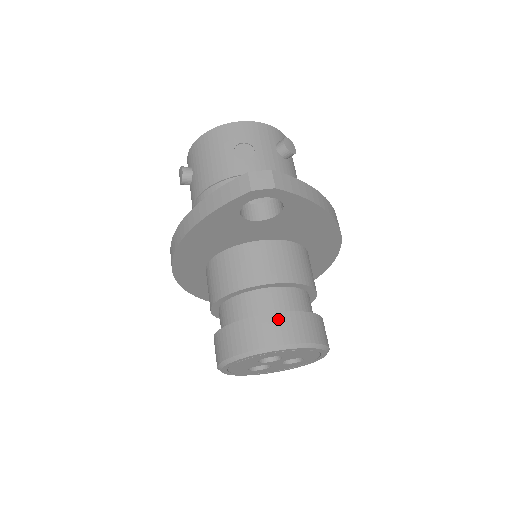
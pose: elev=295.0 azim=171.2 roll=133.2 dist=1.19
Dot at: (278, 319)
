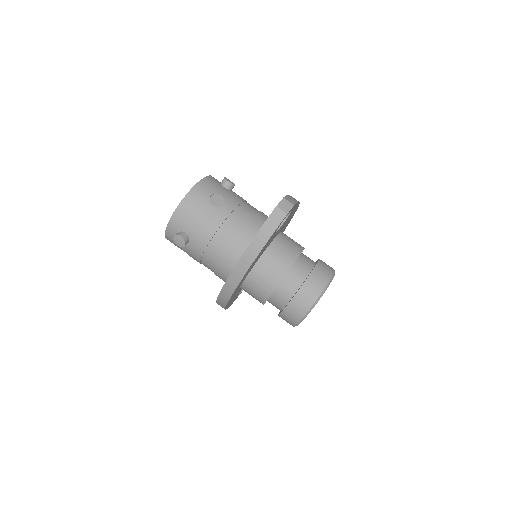
Dot at: (316, 272)
